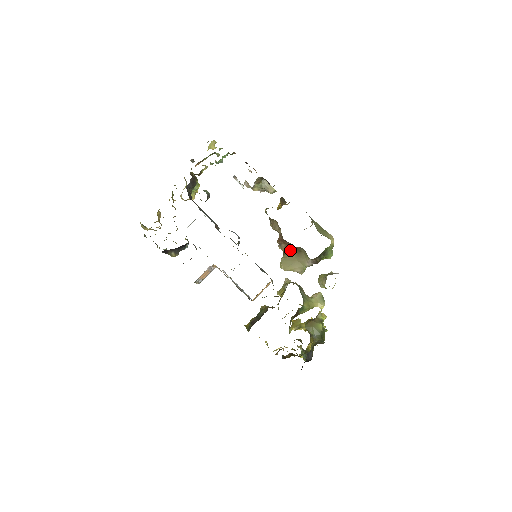
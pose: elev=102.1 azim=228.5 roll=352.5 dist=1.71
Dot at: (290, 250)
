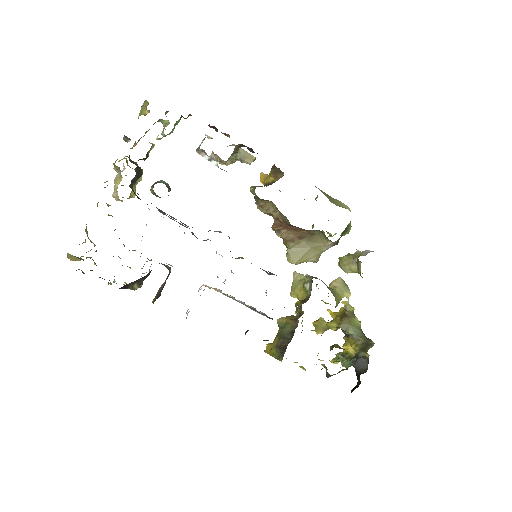
Dot at: (297, 236)
